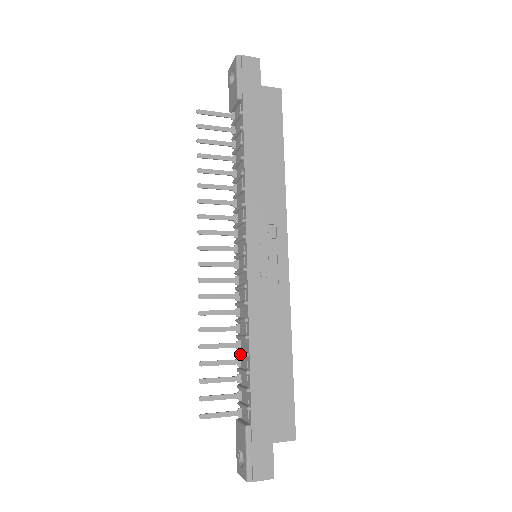
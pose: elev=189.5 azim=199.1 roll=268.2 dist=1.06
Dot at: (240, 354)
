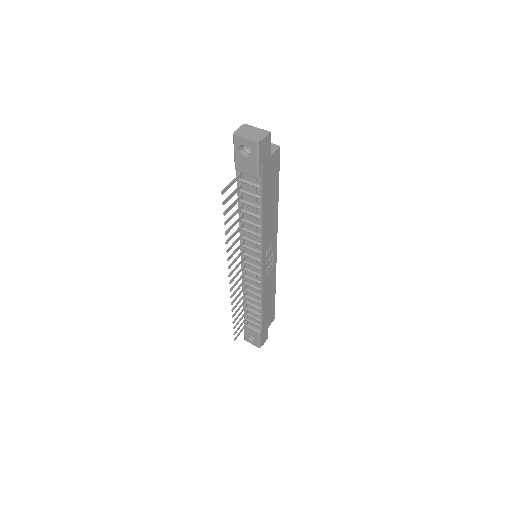
Dot at: (251, 306)
